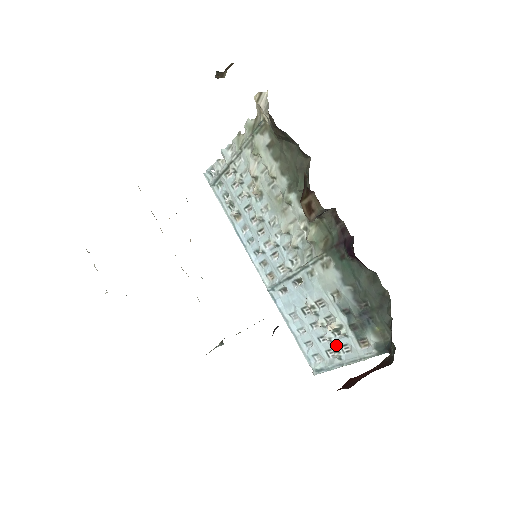
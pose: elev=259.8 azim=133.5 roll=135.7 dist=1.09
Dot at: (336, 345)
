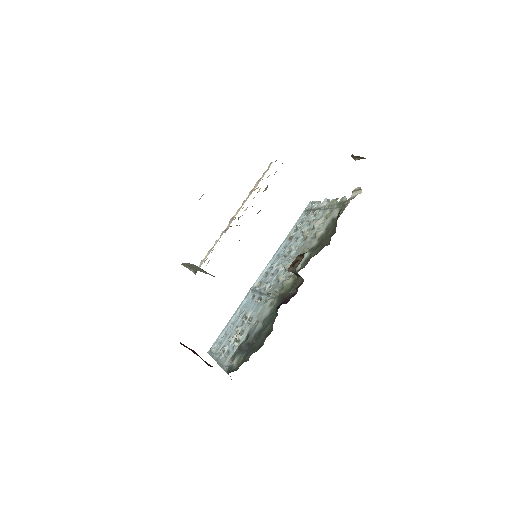
Dot at: (228, 348)
